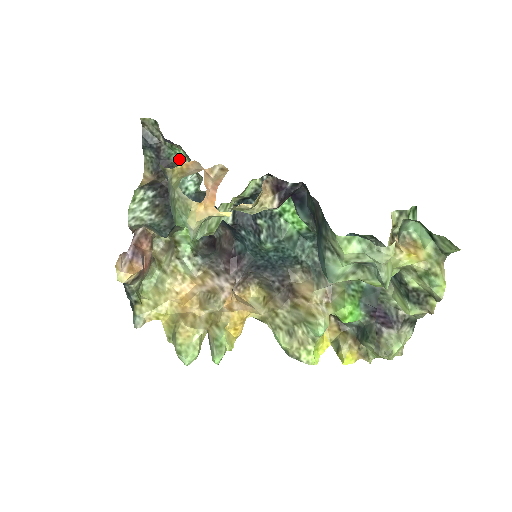
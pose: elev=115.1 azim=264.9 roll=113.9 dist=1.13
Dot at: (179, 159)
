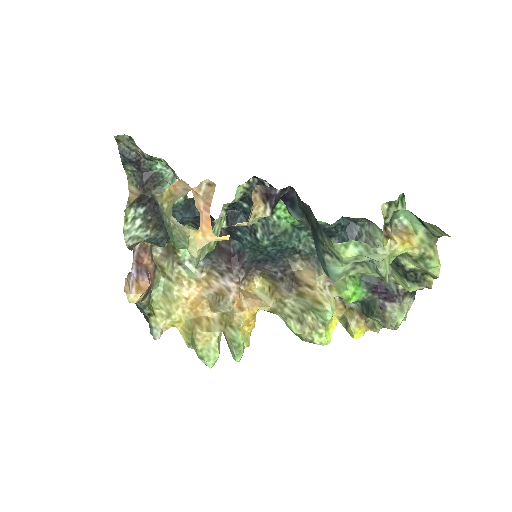
Dot at: (161, 168)
